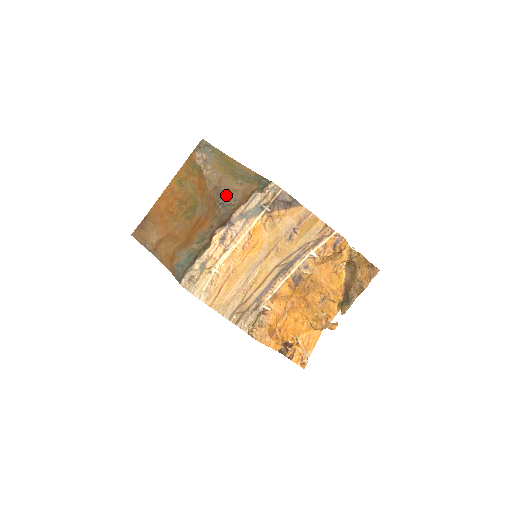
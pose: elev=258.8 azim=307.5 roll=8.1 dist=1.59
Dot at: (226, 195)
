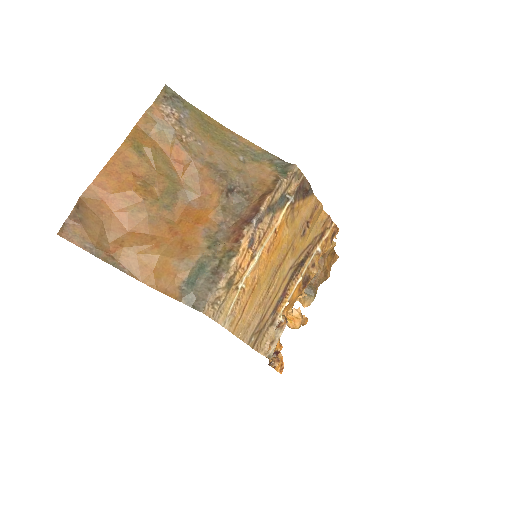
Dot at: (232, 177)
